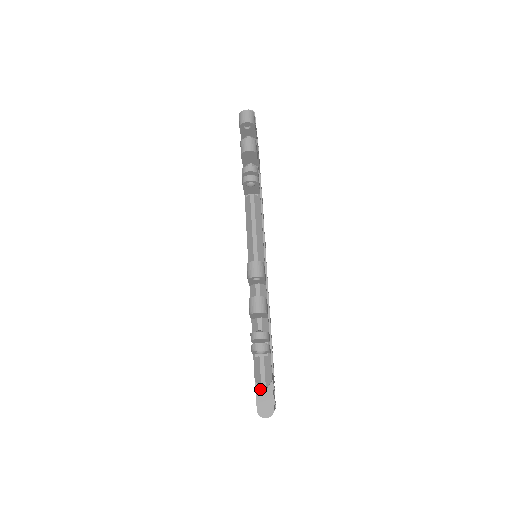
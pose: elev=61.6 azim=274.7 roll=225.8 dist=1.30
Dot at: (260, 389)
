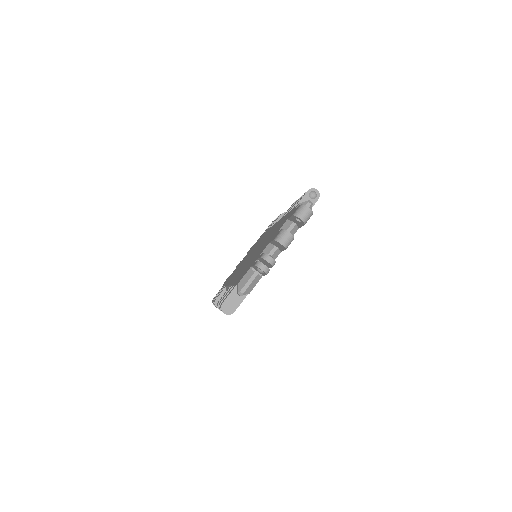
Dot at: occluded
